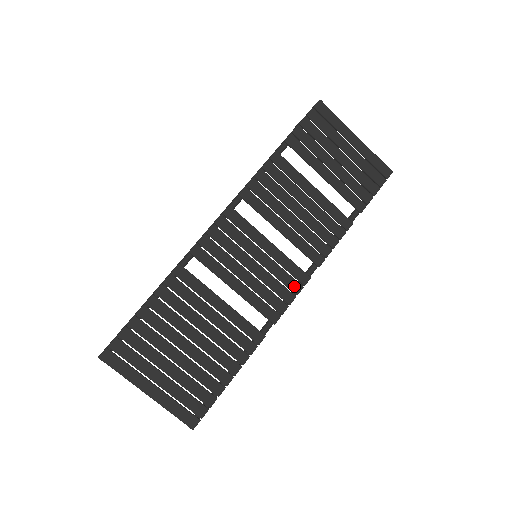
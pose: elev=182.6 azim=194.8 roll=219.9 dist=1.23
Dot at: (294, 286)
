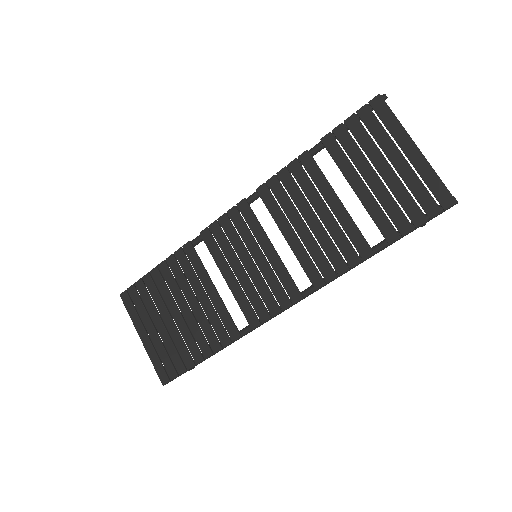
Dot at: (283, 300)
